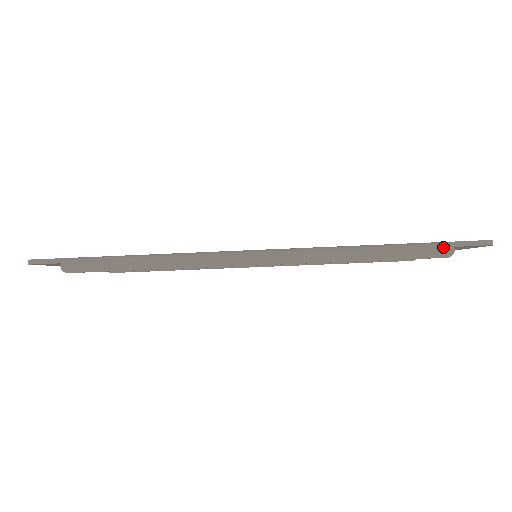
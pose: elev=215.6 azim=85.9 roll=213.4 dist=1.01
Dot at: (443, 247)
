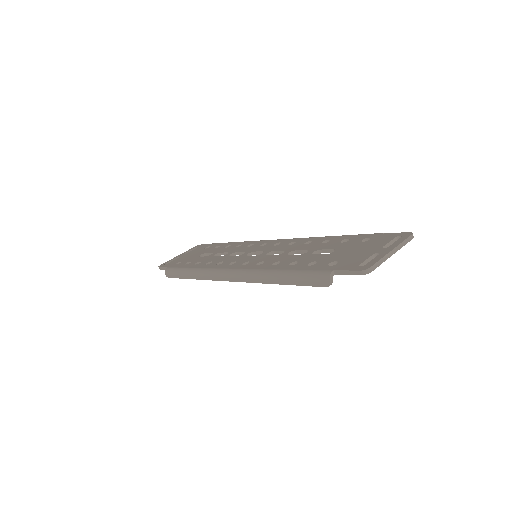
Dot at: (322, 278)
